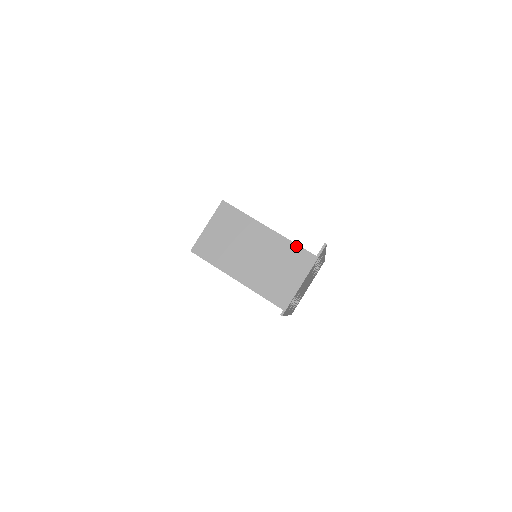
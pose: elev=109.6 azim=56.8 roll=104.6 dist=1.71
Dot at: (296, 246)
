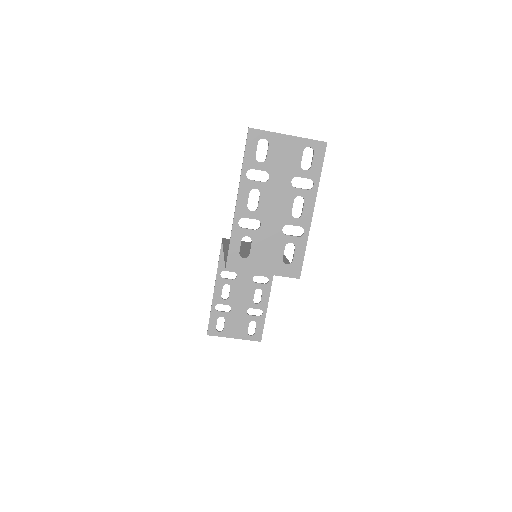
Dot at: occluded
